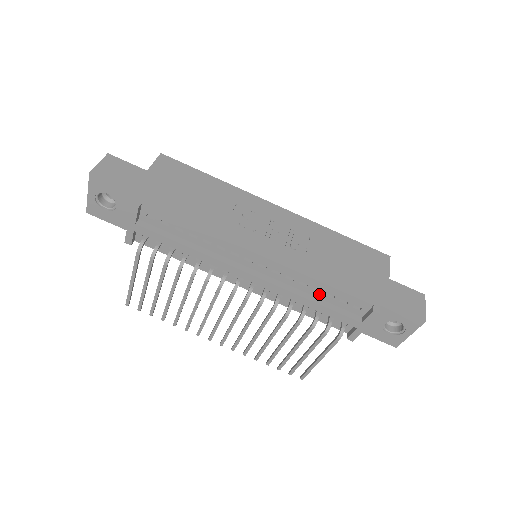
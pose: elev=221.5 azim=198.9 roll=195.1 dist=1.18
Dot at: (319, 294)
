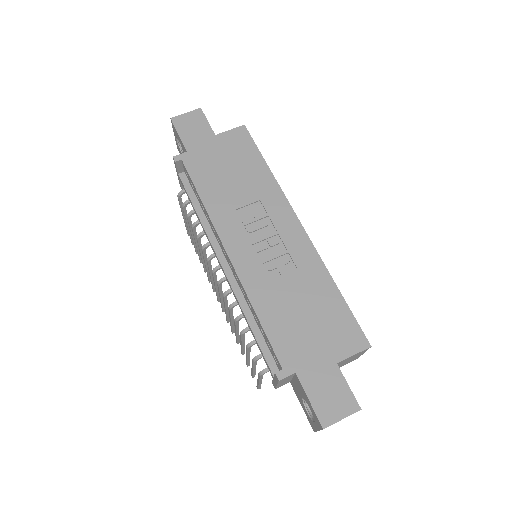
Dot at: (258, 323)
